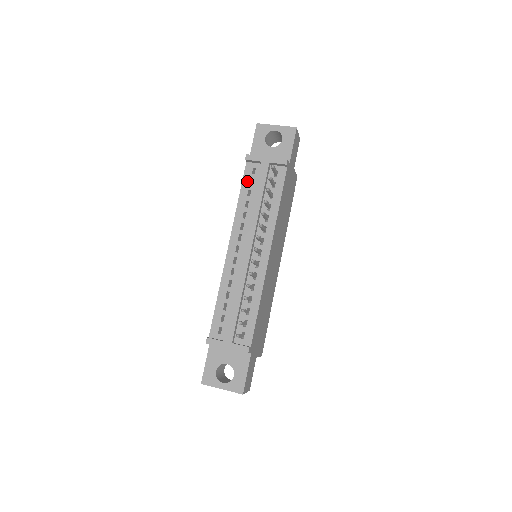
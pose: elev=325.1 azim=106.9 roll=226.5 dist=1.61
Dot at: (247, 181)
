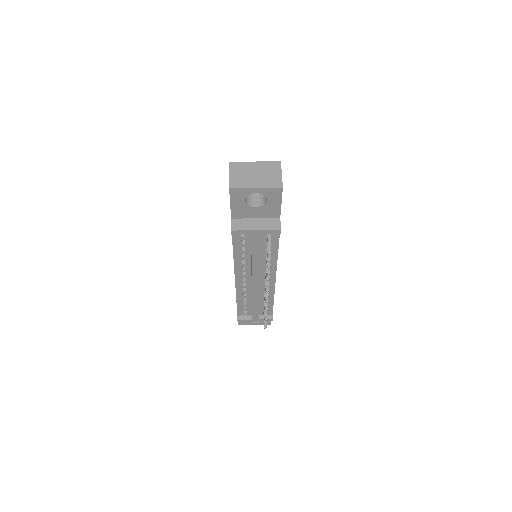
Dot at: (238, 242)
